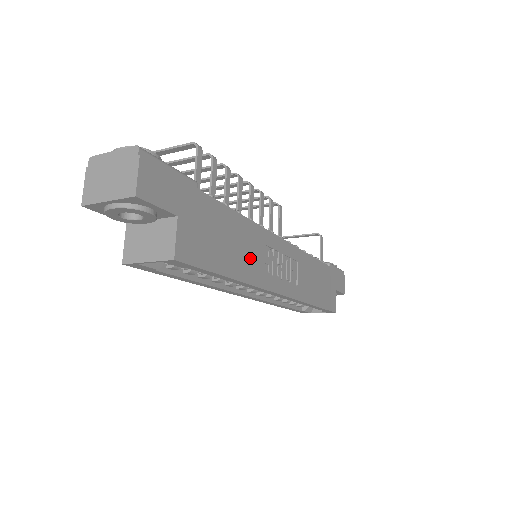
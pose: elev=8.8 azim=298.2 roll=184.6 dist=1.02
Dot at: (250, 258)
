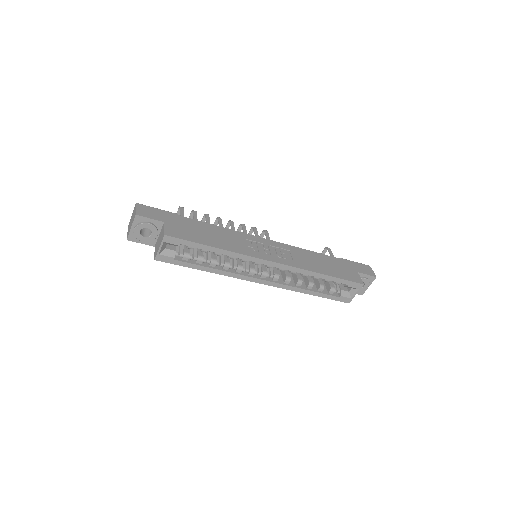
Dot at: (231, 242)
